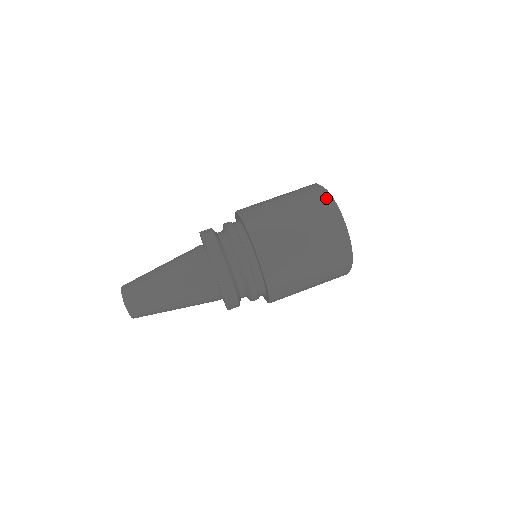
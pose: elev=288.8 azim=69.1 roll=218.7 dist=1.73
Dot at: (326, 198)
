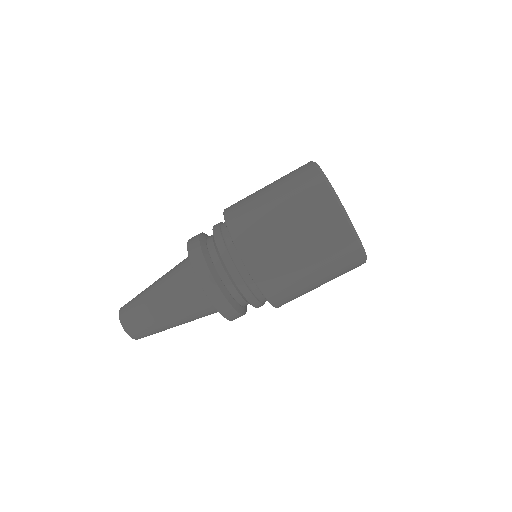
Dot at: (347, 234)
